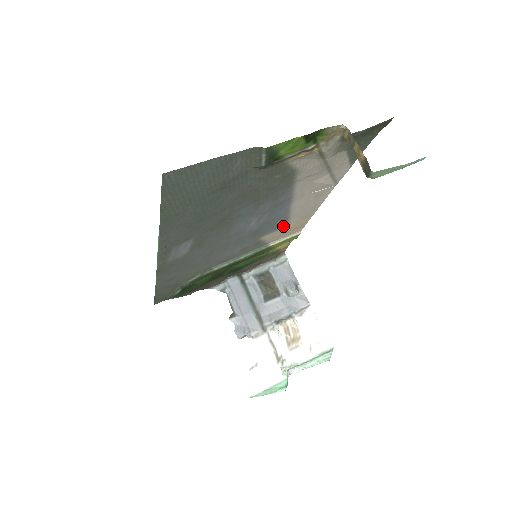
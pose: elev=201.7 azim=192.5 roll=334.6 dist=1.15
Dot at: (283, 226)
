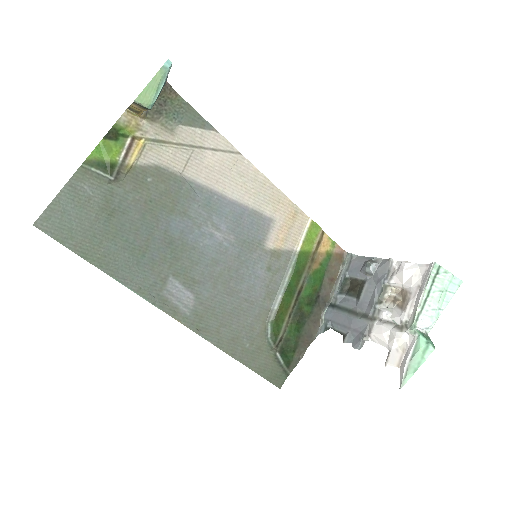
Dot at: (269, 223)
